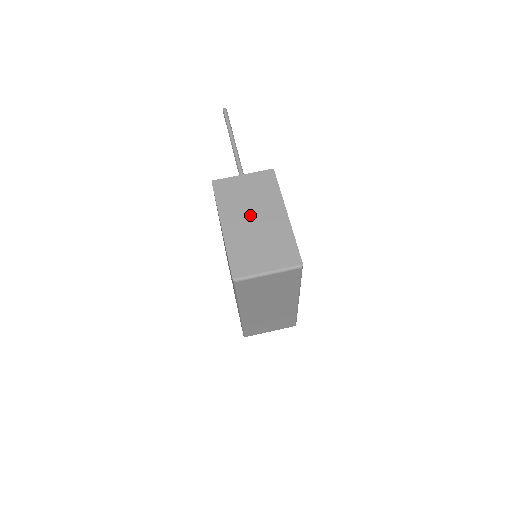
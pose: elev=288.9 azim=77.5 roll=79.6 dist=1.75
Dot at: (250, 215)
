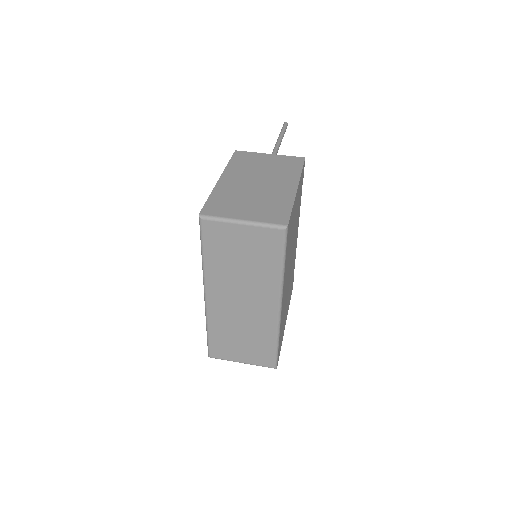
Dot at: (256, 178)
